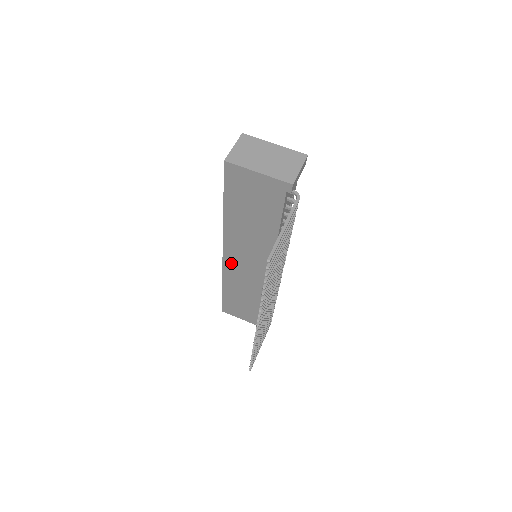
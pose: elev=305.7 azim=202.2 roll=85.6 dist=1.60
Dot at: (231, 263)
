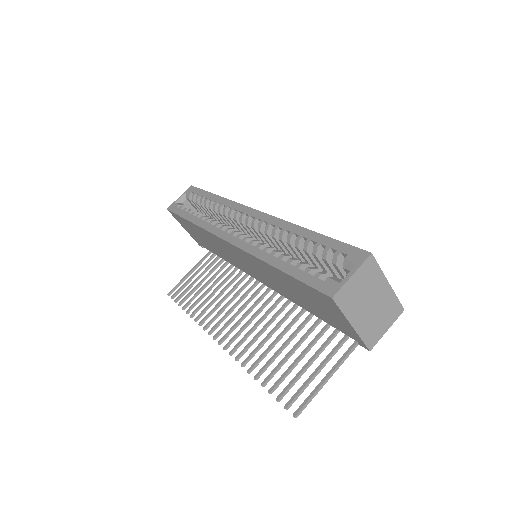
Dot at: (225, 245)
